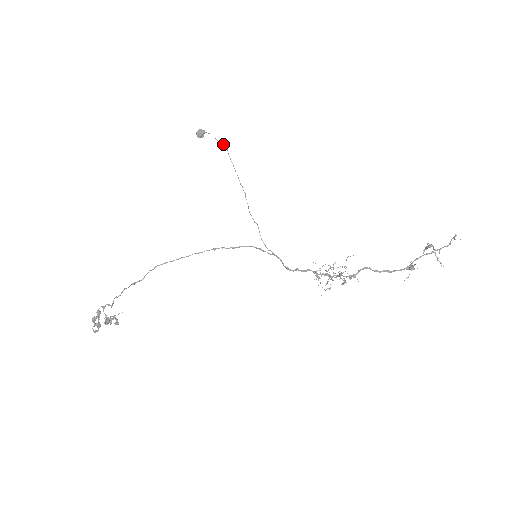
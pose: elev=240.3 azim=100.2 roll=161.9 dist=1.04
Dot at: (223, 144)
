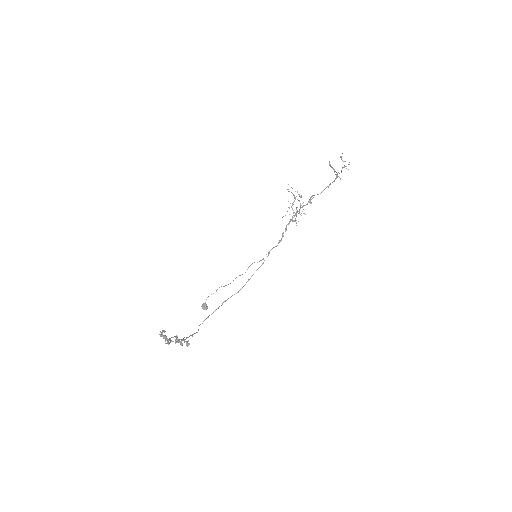
Dot at: occluded
